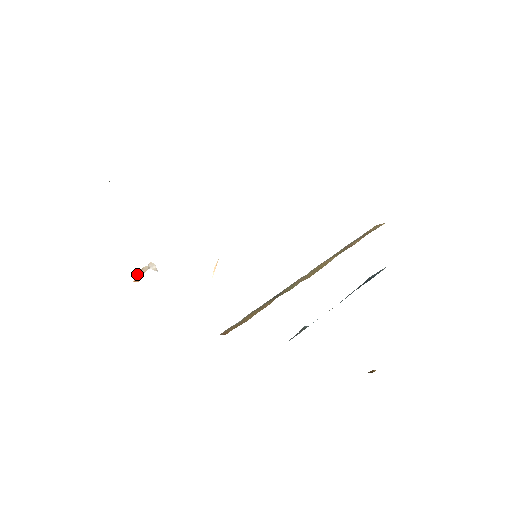
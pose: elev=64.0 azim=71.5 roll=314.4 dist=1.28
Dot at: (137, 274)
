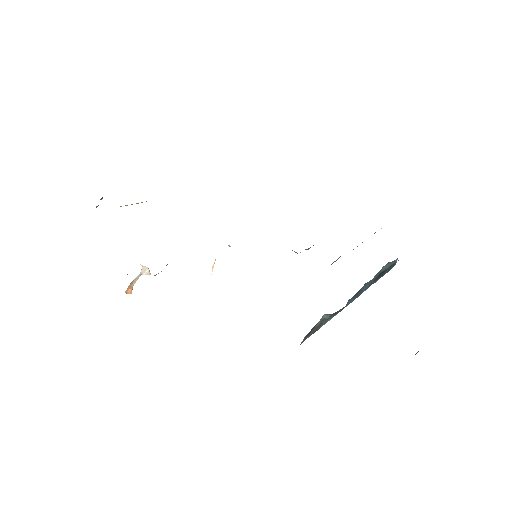
Dot at: (129, 286)
